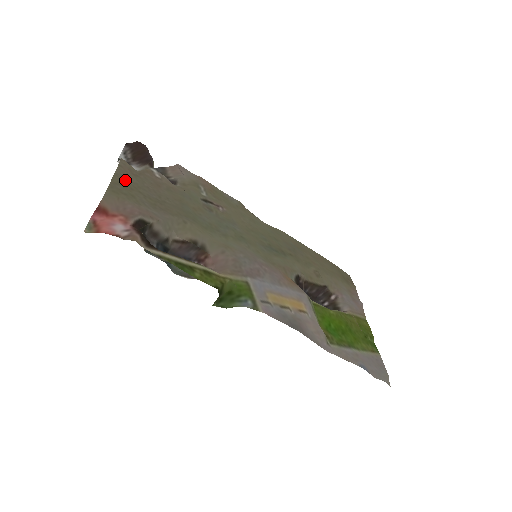
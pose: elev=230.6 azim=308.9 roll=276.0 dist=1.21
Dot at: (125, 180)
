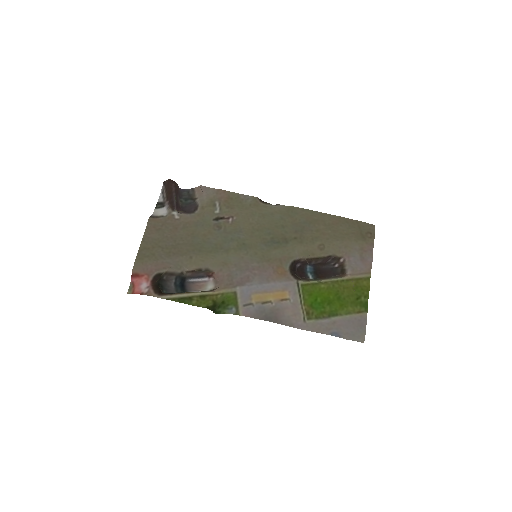
Dot at: (149, 241)
